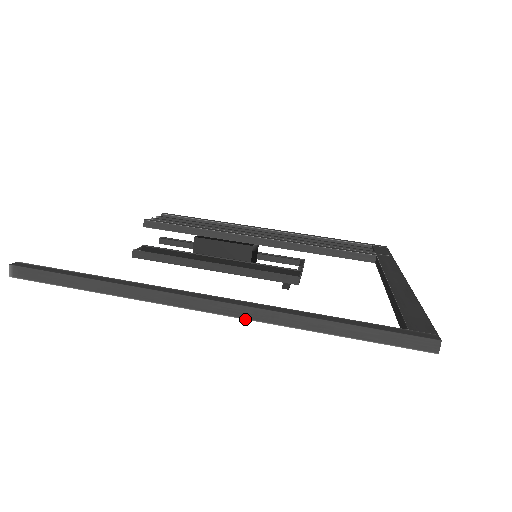
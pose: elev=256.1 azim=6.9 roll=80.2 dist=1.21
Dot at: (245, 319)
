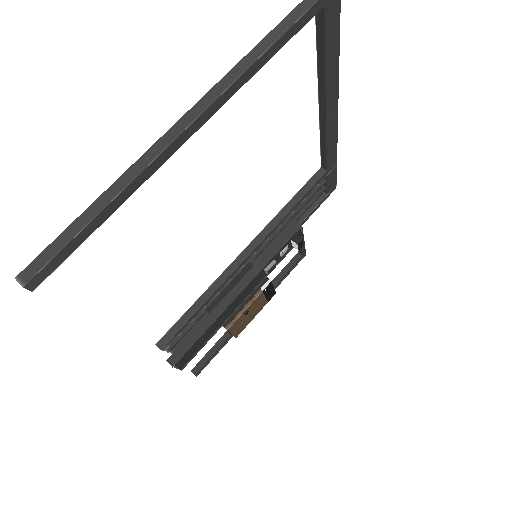
Dot at: (221, 94)
